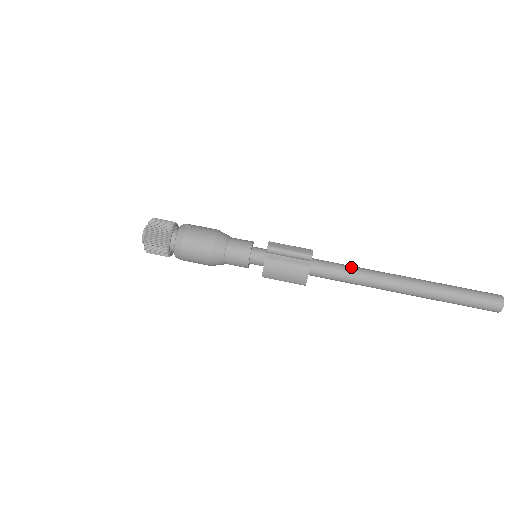
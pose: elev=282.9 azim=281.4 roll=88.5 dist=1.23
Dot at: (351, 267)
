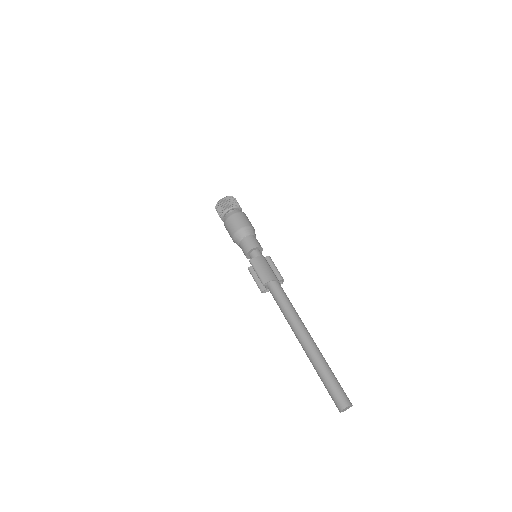
Dot at: (292, 305)
